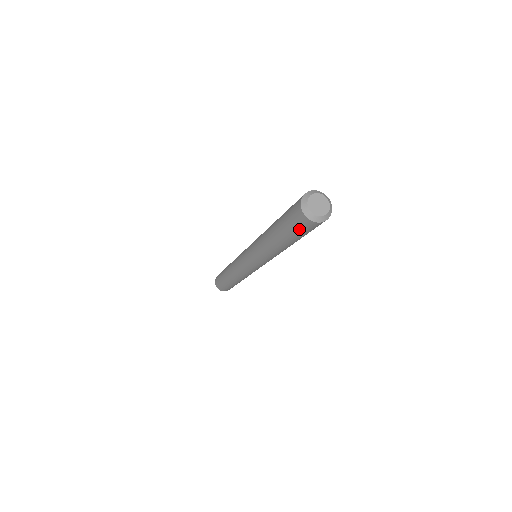
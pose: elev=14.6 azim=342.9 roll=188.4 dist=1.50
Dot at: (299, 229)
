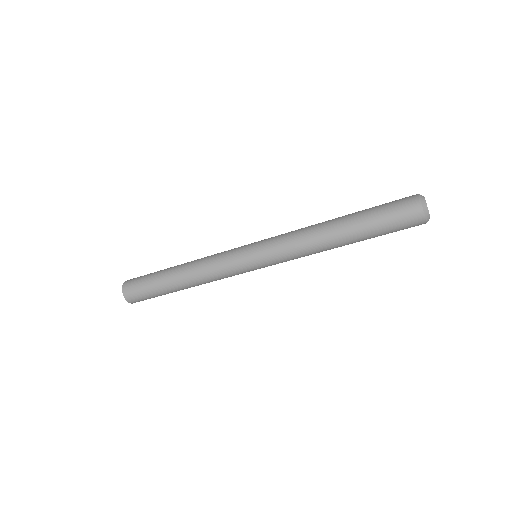
Dot at: (395, 218)
